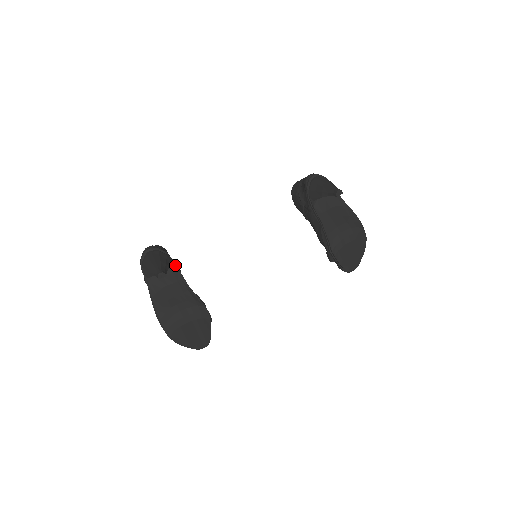
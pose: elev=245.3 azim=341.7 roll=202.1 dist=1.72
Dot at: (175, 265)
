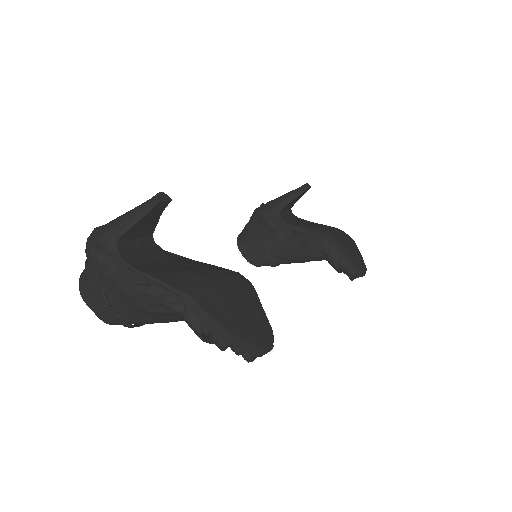
Dot at: (155, 246)
